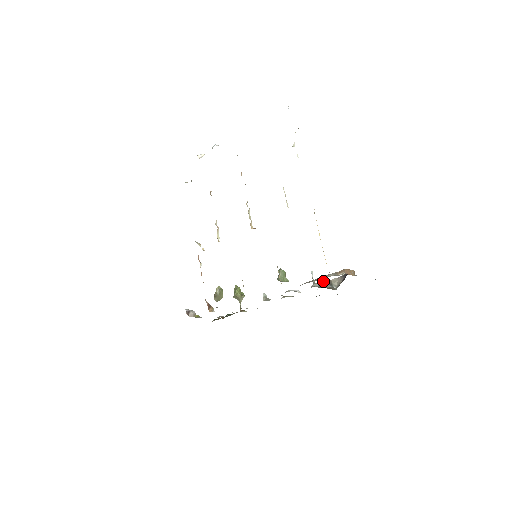
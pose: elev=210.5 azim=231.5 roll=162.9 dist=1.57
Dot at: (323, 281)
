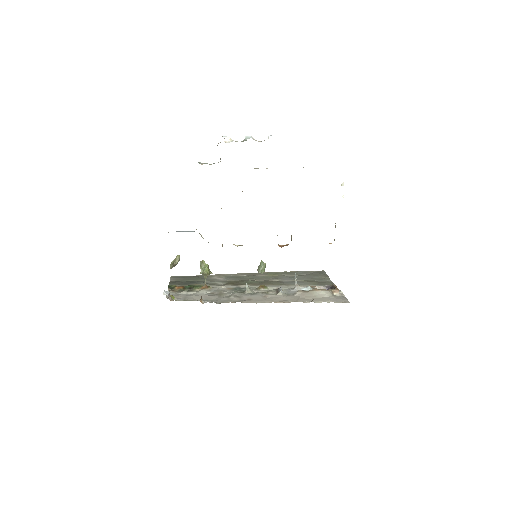
Dot at: (307, 286)
